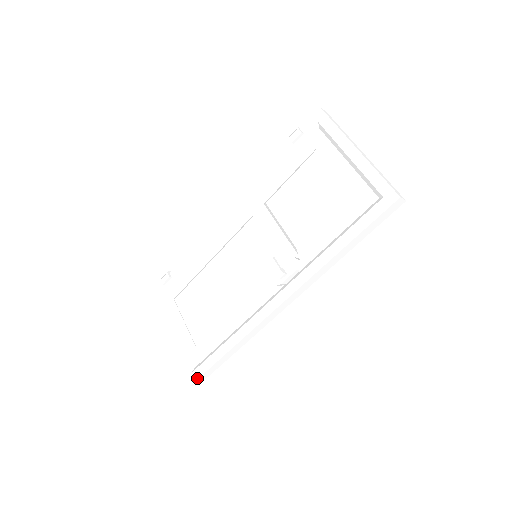
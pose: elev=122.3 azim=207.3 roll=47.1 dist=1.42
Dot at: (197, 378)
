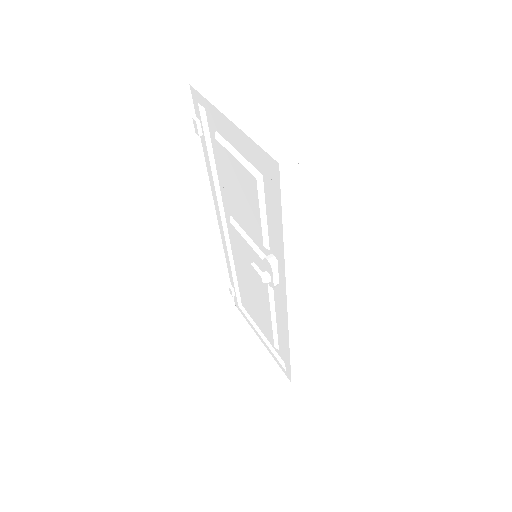
Dot at: (290, 376)
